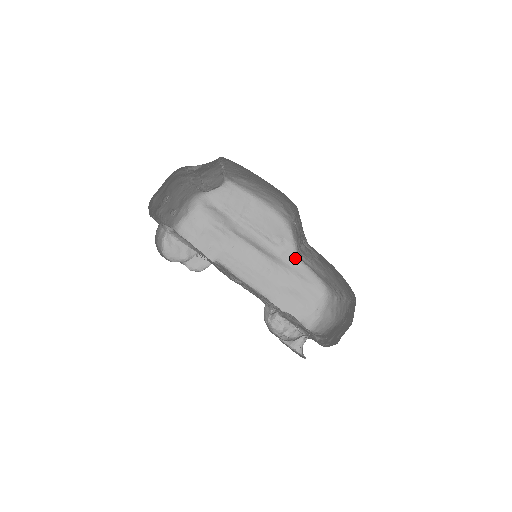
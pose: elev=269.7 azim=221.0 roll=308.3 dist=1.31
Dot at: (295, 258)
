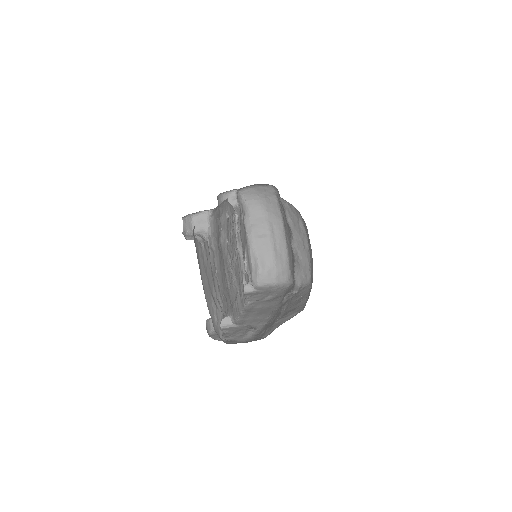
Dot at: occluded
